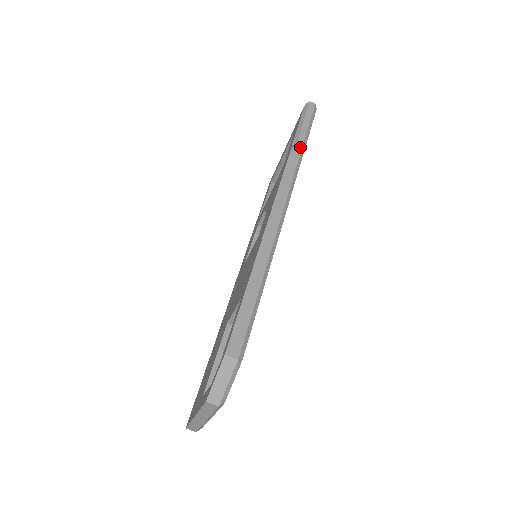
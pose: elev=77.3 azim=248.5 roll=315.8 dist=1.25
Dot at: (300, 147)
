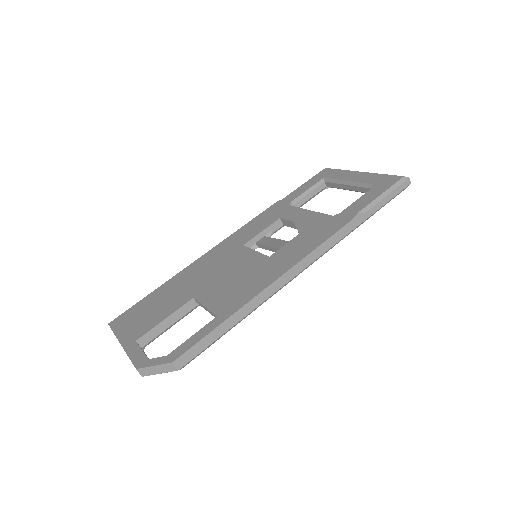
Dot at: (363, 220)
